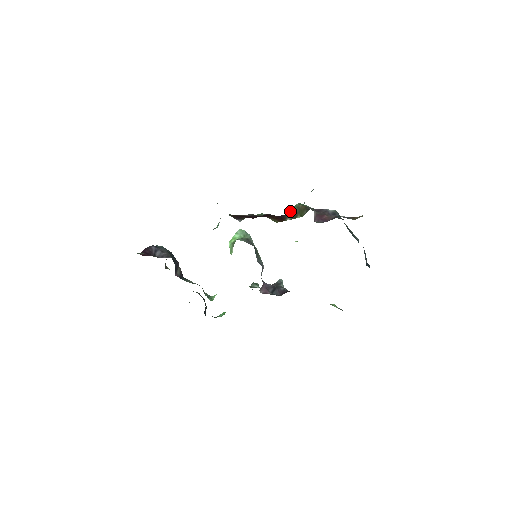
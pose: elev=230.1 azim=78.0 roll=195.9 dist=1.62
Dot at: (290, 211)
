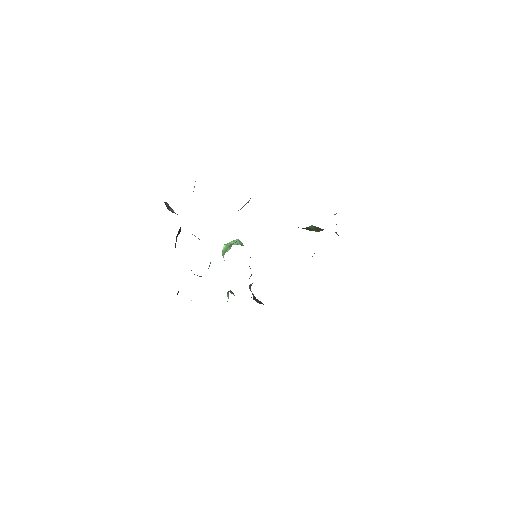
Dot at: (306, 227)
